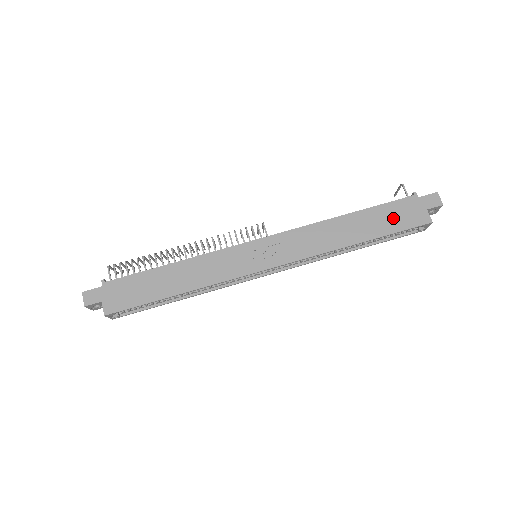
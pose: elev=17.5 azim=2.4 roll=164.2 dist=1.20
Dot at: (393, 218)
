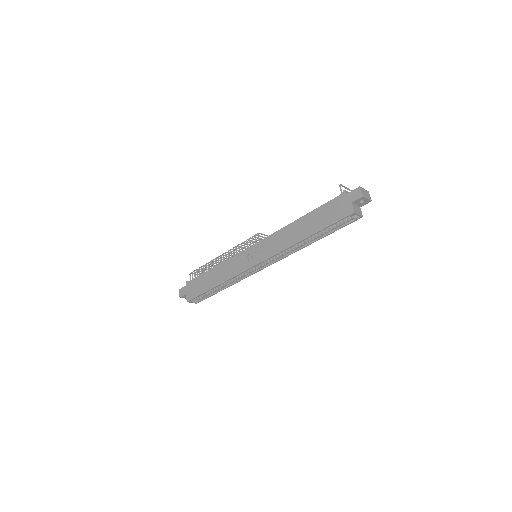
Dot at: (328, 215)
